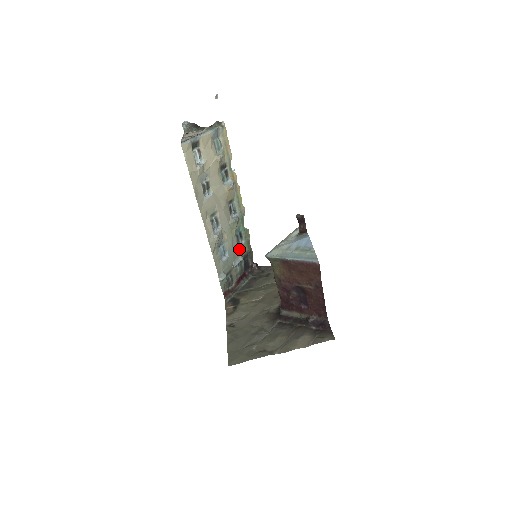
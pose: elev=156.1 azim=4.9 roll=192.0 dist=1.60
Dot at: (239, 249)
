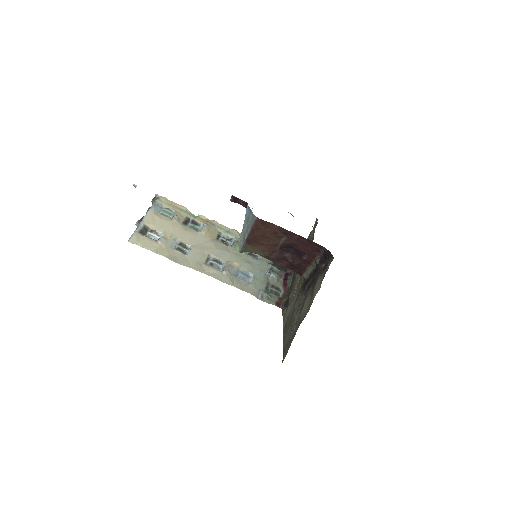
Dot at: (261, 261)
